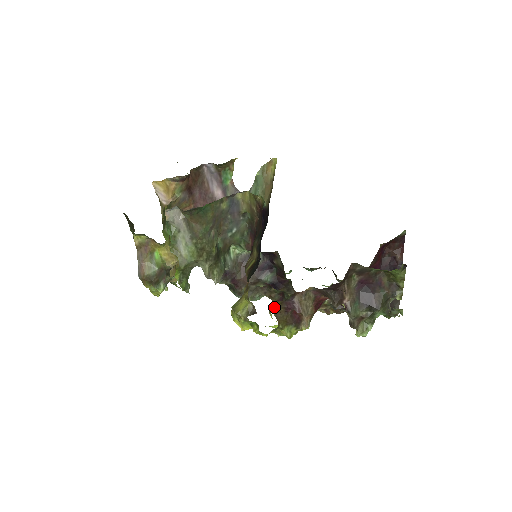
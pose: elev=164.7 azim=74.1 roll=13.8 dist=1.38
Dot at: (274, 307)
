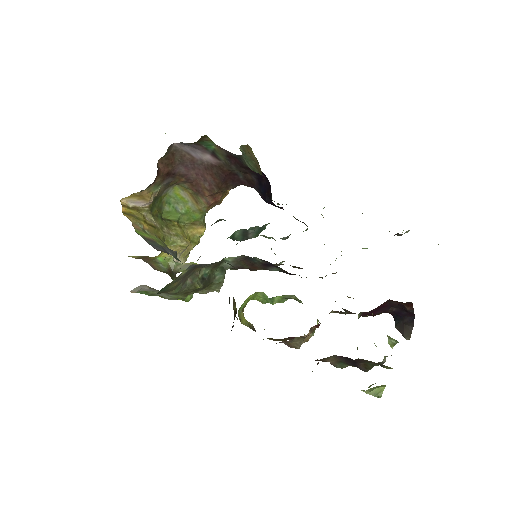
Dot at: occluded
